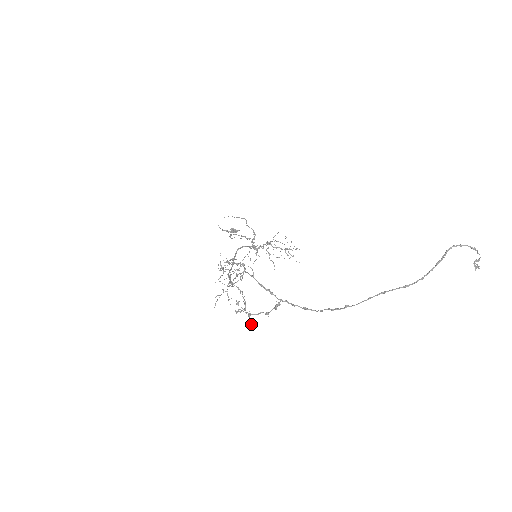
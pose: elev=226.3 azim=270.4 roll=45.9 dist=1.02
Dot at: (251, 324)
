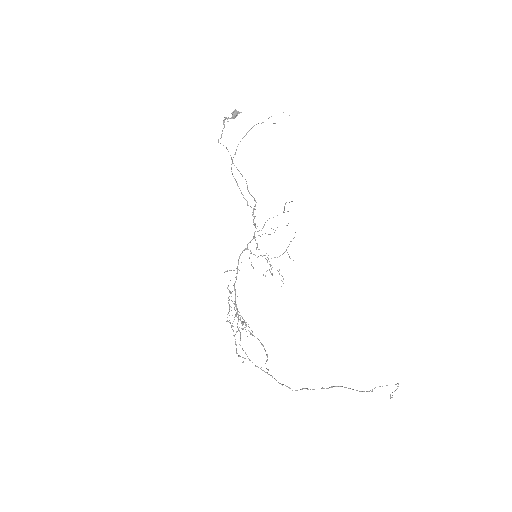
Dot at: (253, 335)
